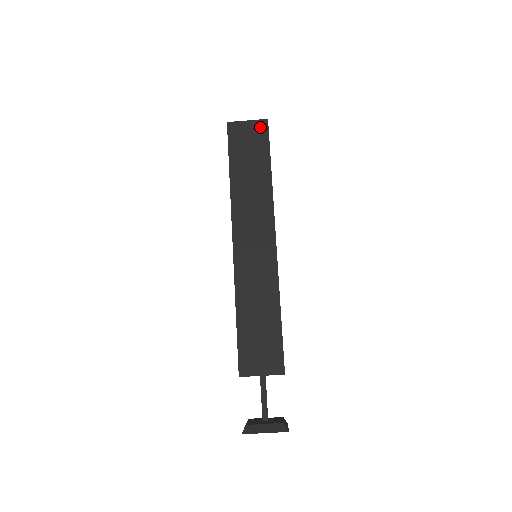
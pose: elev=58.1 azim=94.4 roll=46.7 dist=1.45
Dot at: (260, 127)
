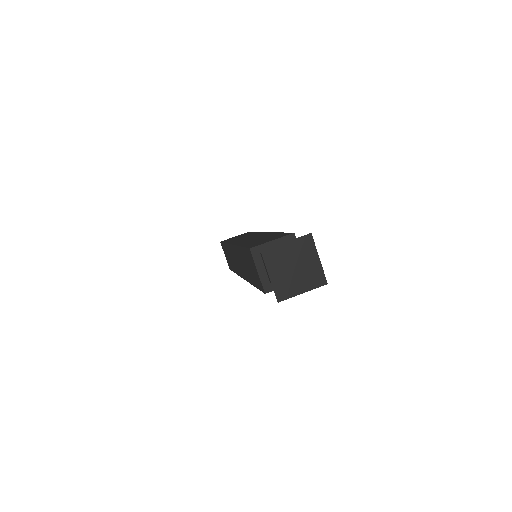
Dot at: occluded
